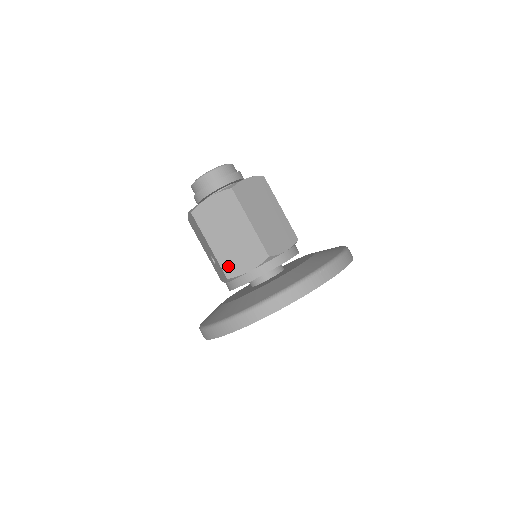
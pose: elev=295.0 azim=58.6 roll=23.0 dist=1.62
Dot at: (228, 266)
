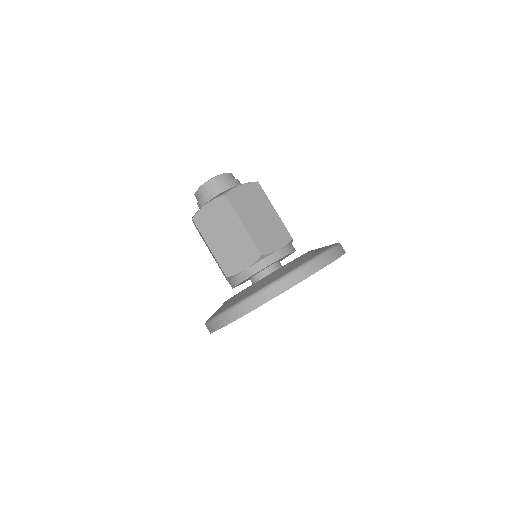
Dot at: (226, 266)
